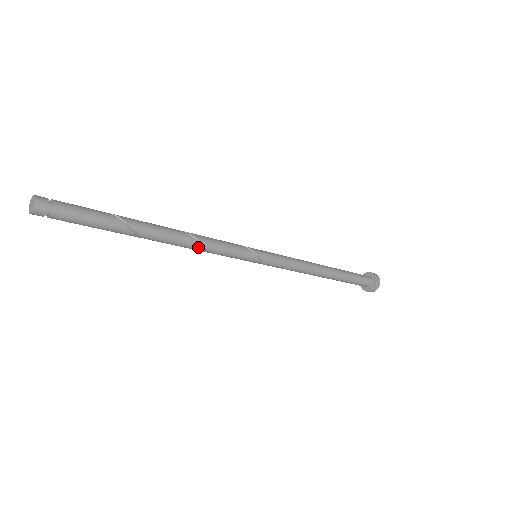
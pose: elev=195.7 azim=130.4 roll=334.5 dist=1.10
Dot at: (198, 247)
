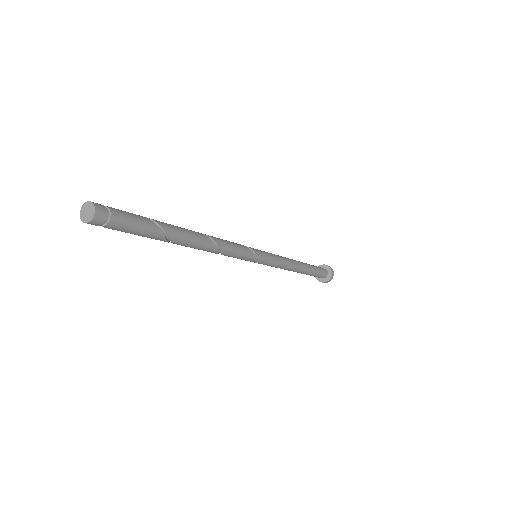
Dot at: (215, 253)
